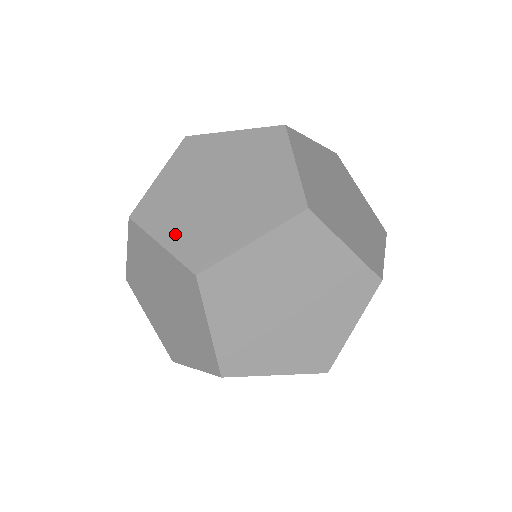
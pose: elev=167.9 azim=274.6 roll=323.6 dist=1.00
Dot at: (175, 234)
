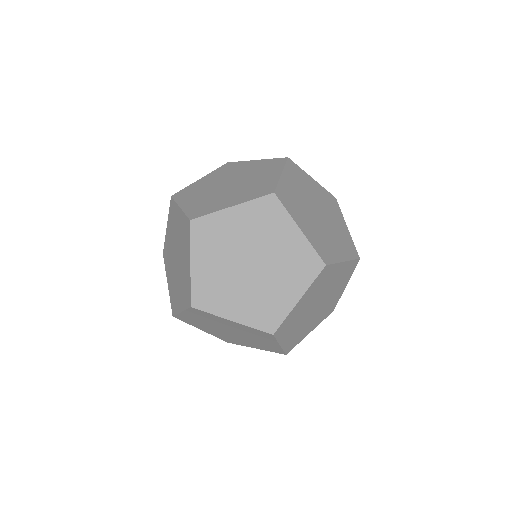
Dot at: (191, 203)
